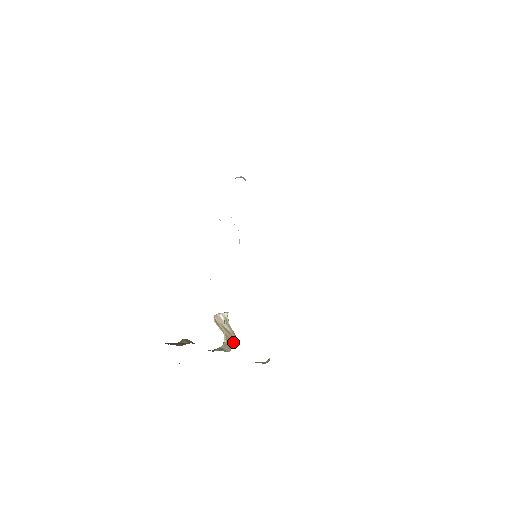
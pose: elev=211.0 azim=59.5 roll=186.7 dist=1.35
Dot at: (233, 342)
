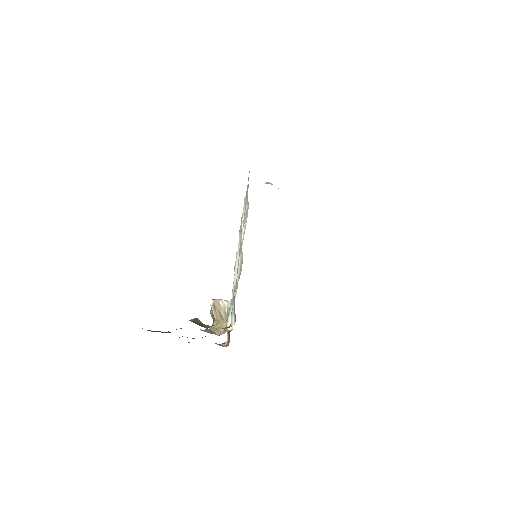
Dot at: occluded
